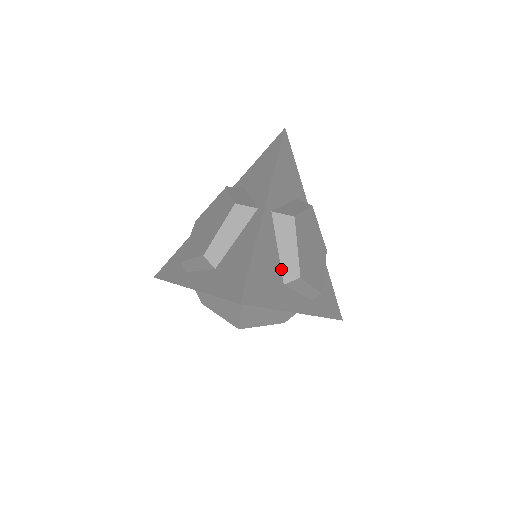
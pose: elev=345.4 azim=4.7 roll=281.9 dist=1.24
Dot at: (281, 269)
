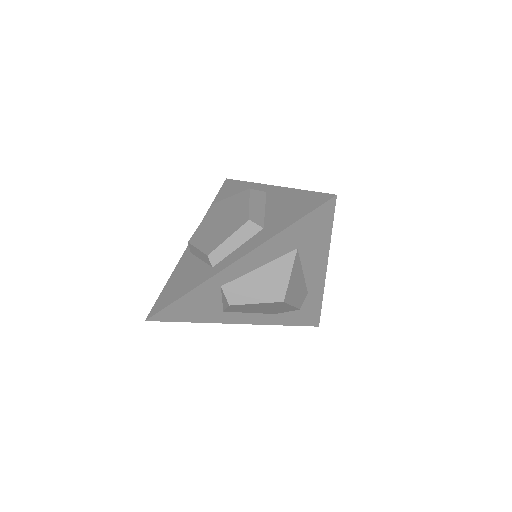
Dot at: occluded
